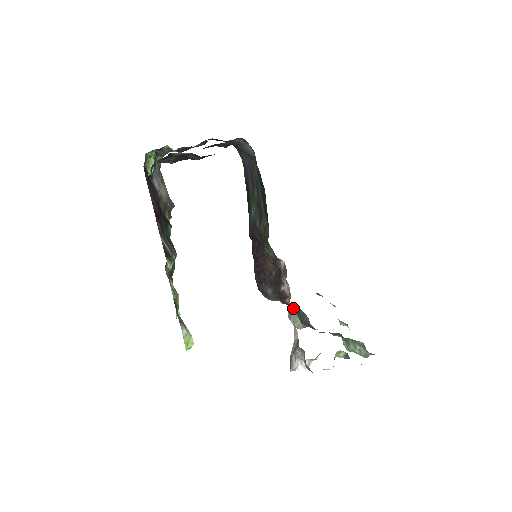
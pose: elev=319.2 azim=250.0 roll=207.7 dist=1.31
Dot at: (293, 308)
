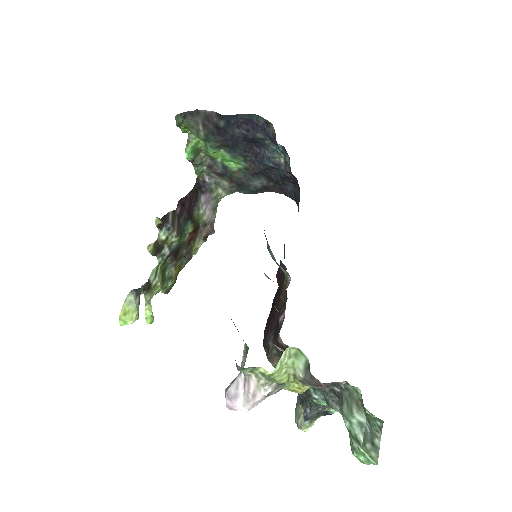
Dot at: occluded
